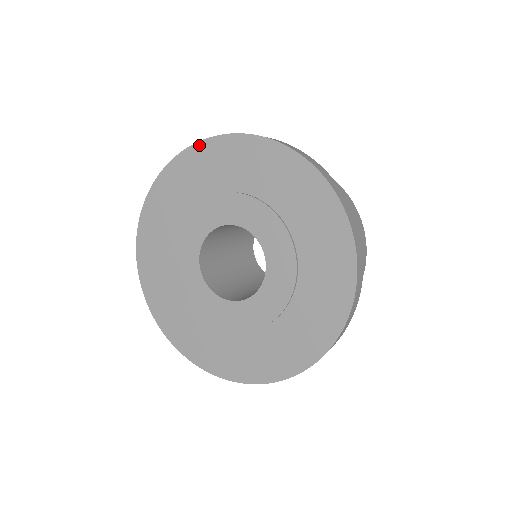
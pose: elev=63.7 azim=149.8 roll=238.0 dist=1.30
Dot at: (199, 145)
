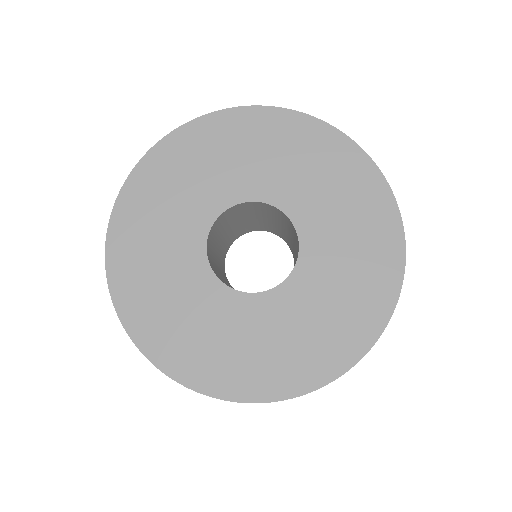
Dot at: (322, 124)
